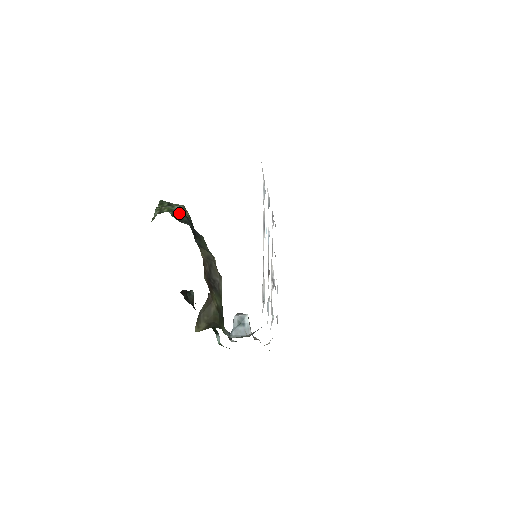
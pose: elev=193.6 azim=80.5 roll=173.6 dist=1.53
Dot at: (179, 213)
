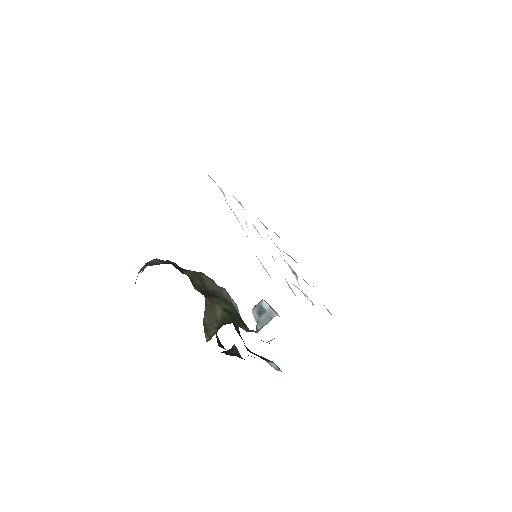
Dot at: (157, 261)
